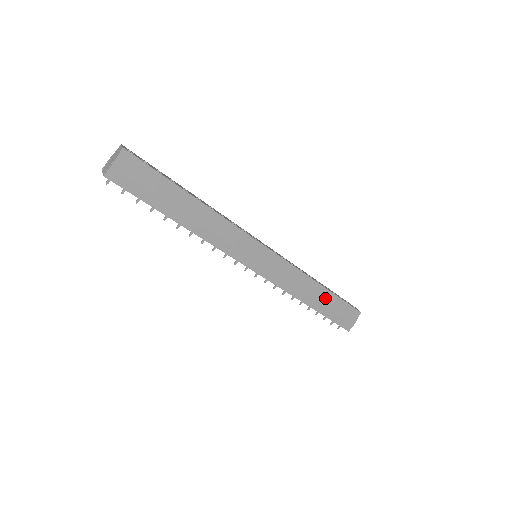
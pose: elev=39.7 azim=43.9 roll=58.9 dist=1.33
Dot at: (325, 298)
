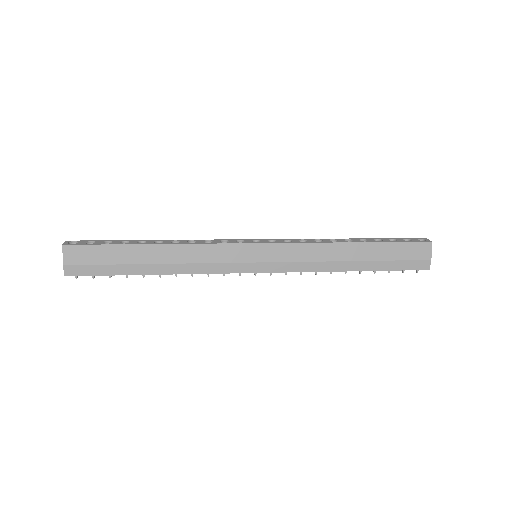
Dot at: (367, 253)
